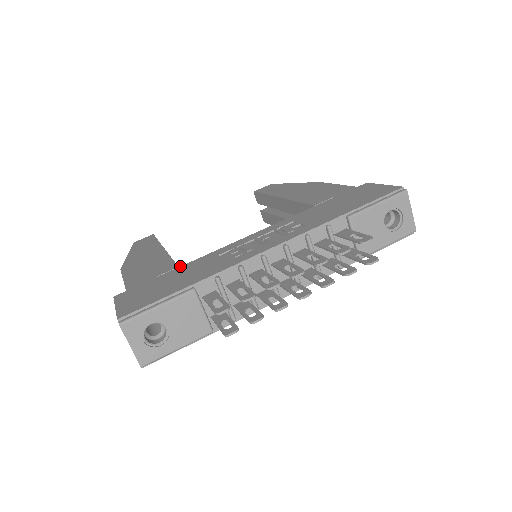
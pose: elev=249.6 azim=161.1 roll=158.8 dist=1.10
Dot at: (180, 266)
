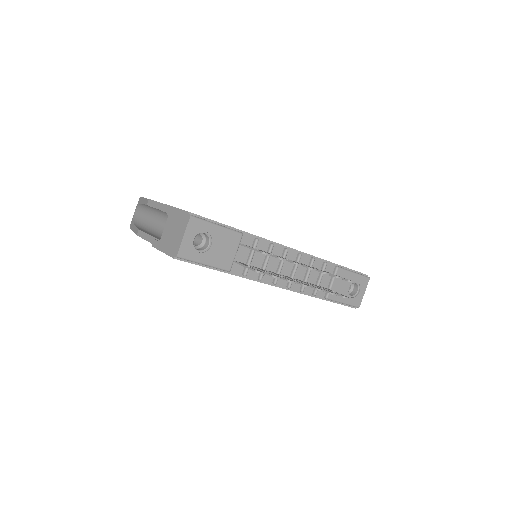
Dot at: occluded
